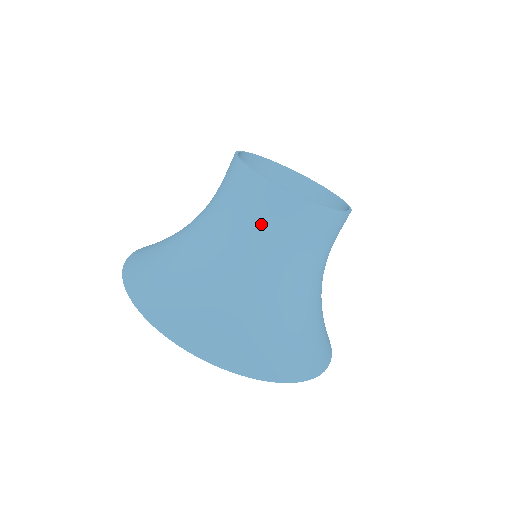
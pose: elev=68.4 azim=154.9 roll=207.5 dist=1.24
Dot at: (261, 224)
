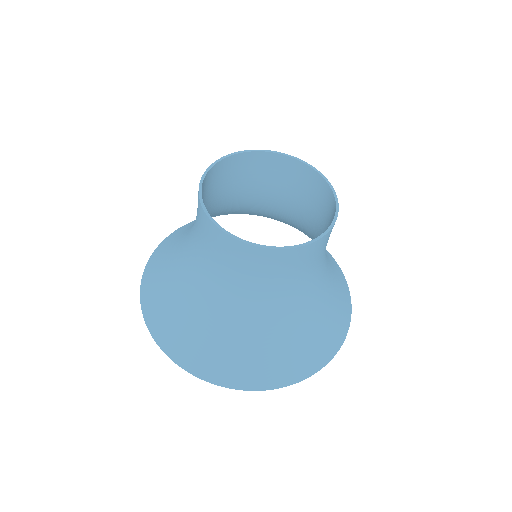
Dot at: (201, 240)
